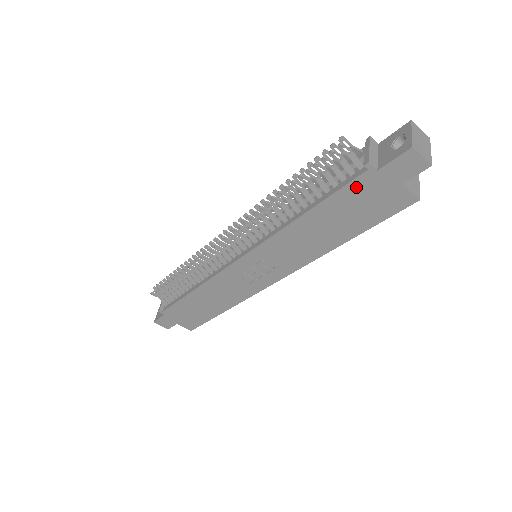
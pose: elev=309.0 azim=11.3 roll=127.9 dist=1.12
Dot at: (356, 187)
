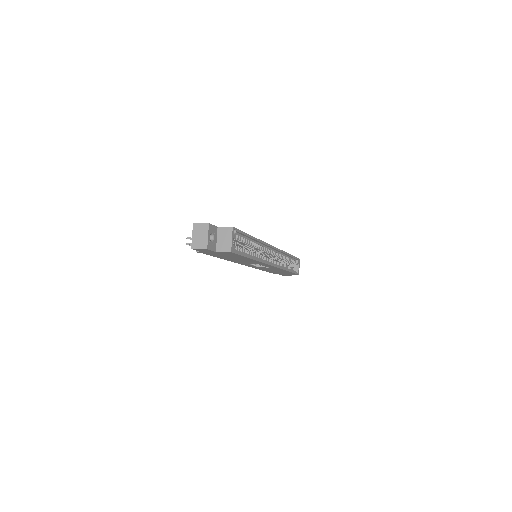
Dot at: (211, 254)
